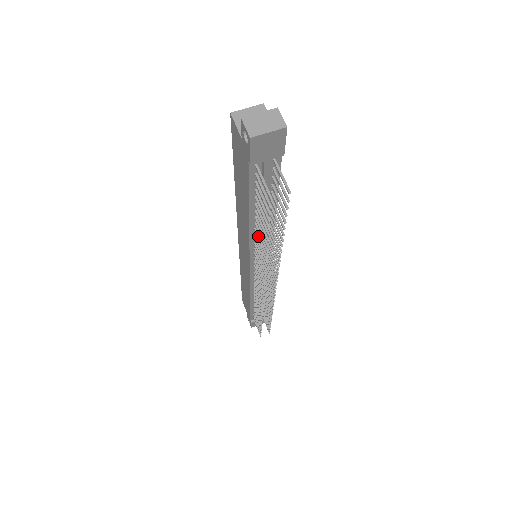
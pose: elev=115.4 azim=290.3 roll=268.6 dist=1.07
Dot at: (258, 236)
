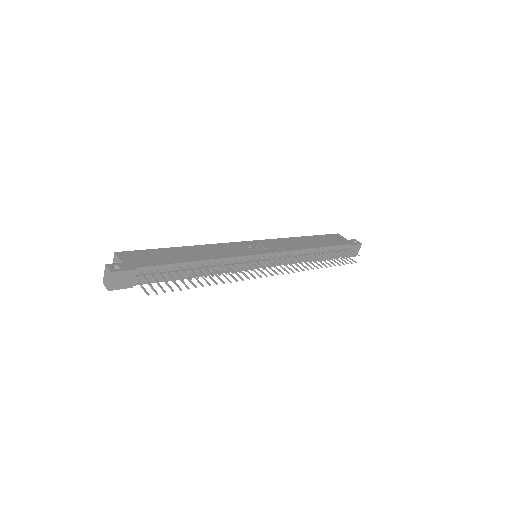
Dot at: occluded
